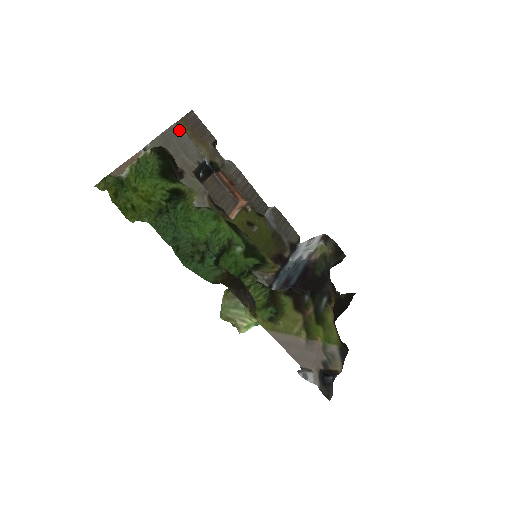
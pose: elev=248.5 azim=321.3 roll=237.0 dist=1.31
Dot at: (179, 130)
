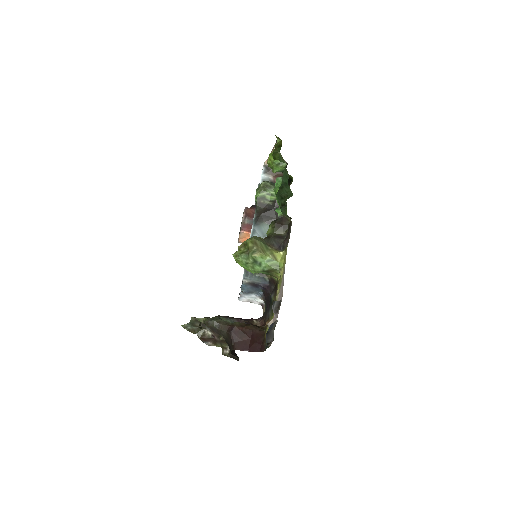
Dot at: occluded
